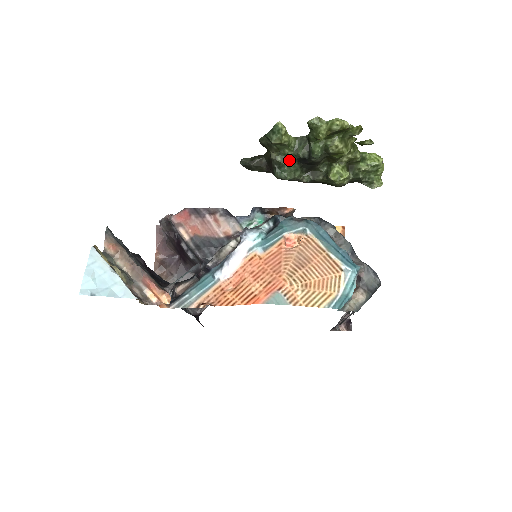
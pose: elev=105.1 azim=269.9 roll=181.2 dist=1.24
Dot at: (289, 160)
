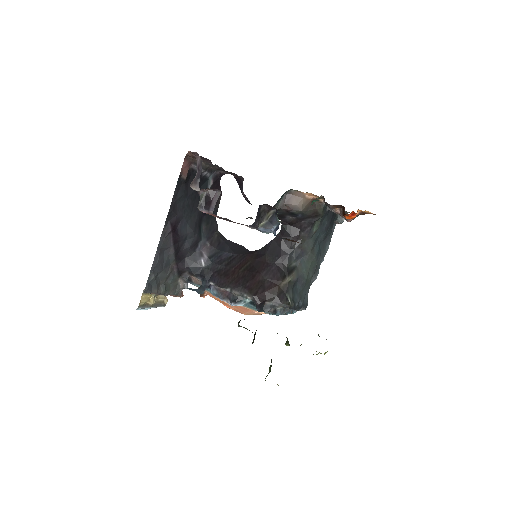
Dot at: occluded
